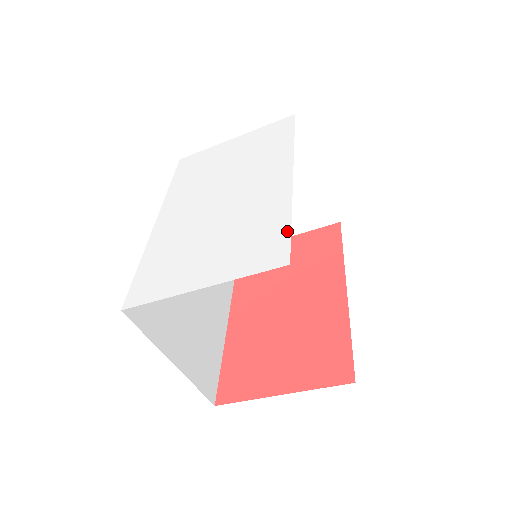
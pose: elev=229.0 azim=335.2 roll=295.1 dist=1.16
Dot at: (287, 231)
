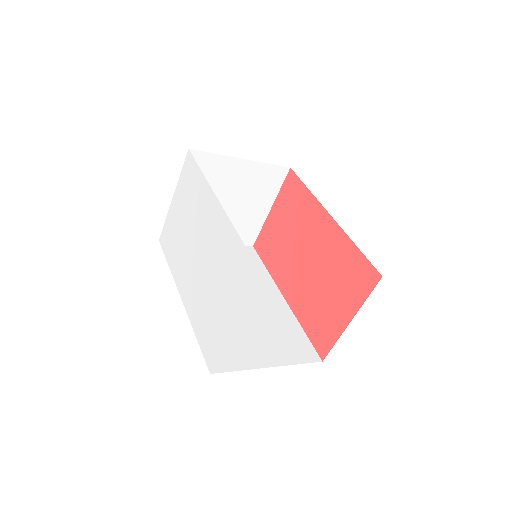
Dot at: (244, 250)
